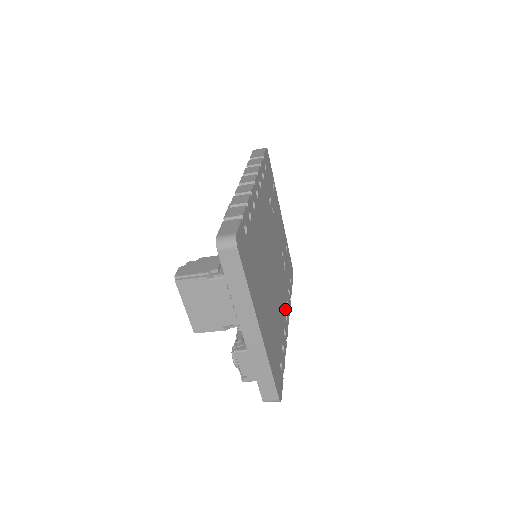
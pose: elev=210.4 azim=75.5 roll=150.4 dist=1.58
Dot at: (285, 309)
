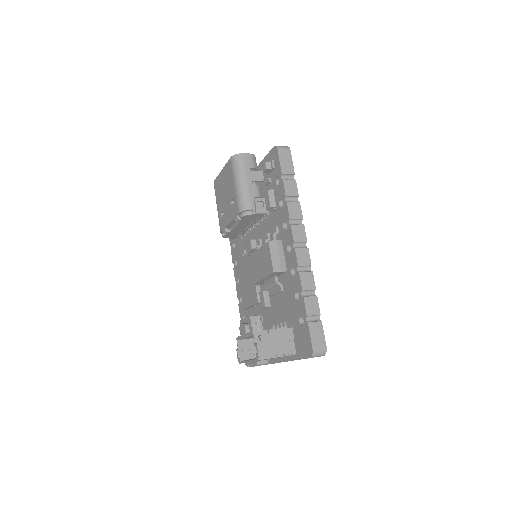
Dot at: occluded
